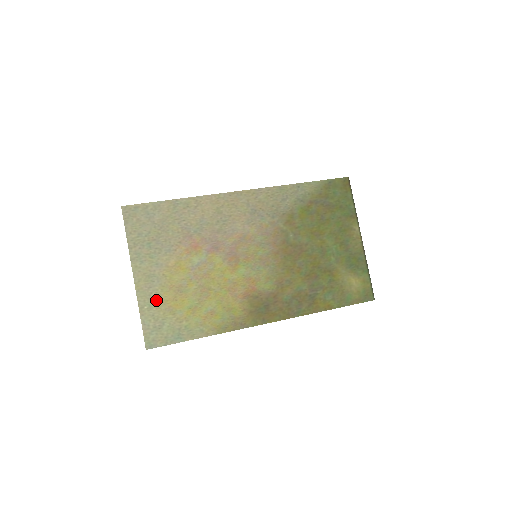
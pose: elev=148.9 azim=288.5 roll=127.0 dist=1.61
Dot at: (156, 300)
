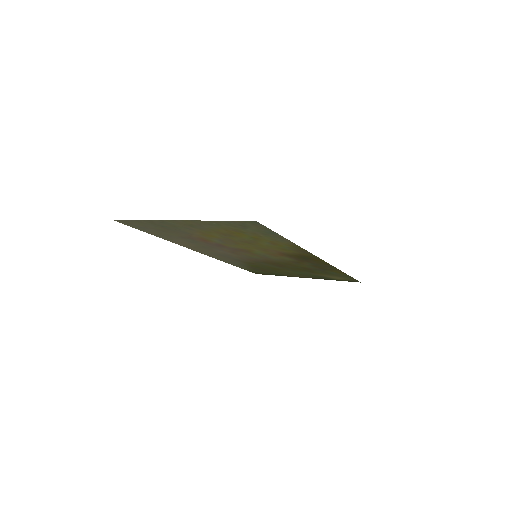
Dot at: (217, 227)
